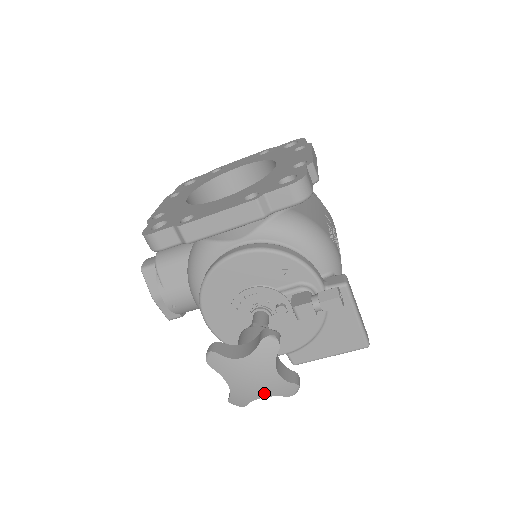
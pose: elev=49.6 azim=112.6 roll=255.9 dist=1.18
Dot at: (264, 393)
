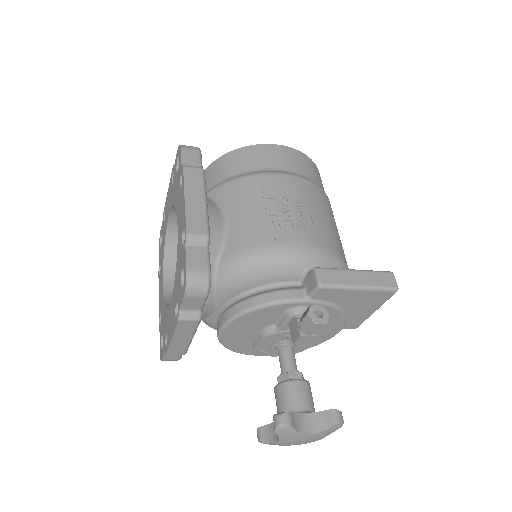
Dot at: (320, 438)
